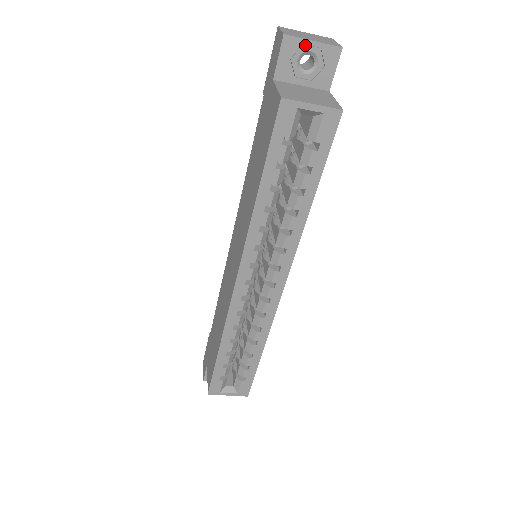
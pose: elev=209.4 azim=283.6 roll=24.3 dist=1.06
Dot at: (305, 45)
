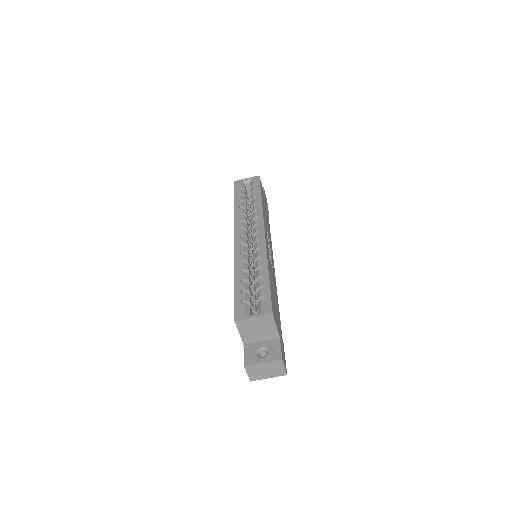
Dot at: occluded
